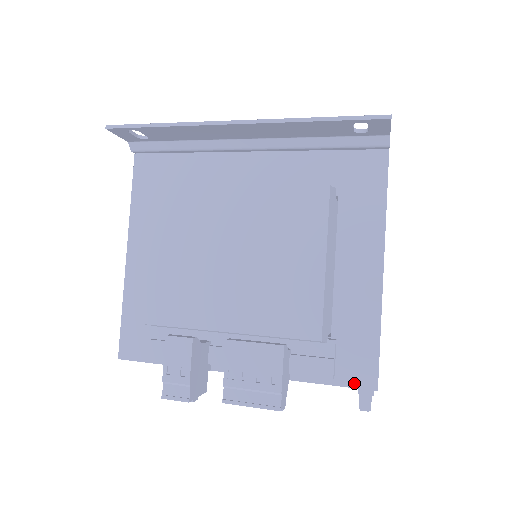
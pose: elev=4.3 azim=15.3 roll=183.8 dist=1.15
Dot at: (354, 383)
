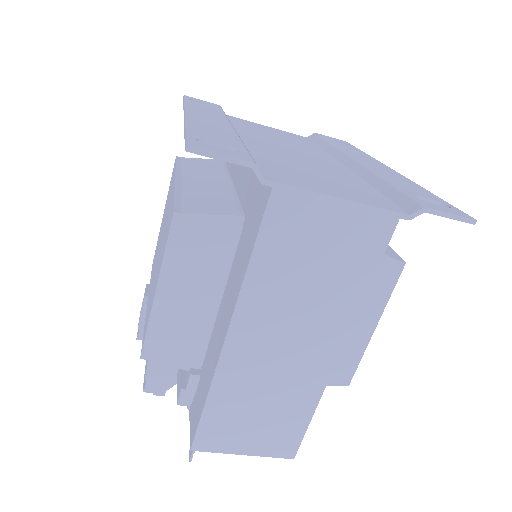
Dot at: (191, 426)
